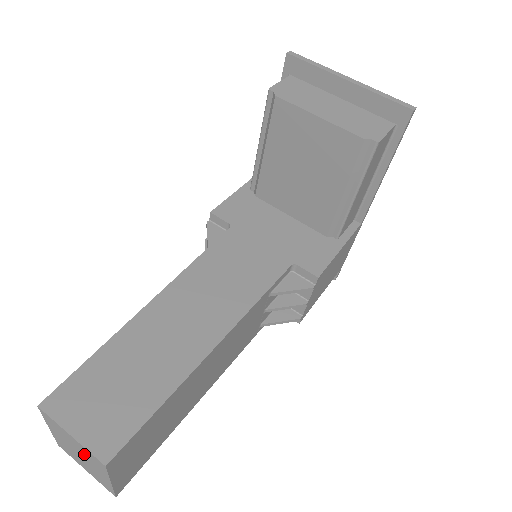
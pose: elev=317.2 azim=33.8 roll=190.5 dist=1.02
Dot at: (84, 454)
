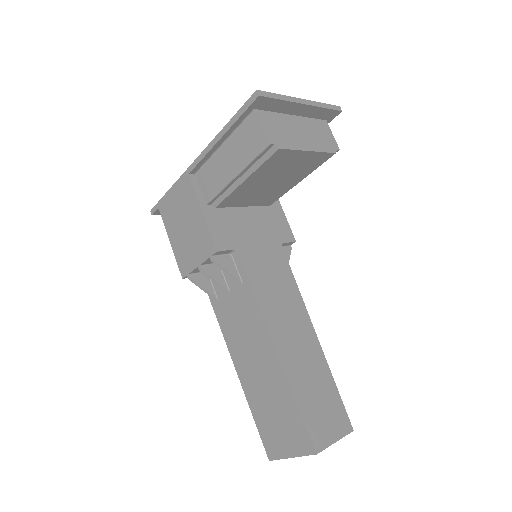
Dot at: occluded
